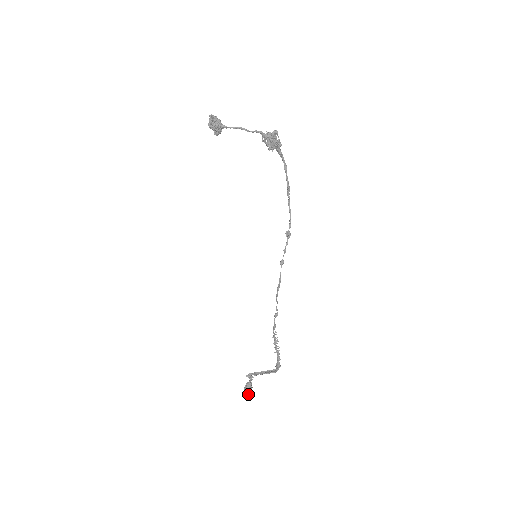
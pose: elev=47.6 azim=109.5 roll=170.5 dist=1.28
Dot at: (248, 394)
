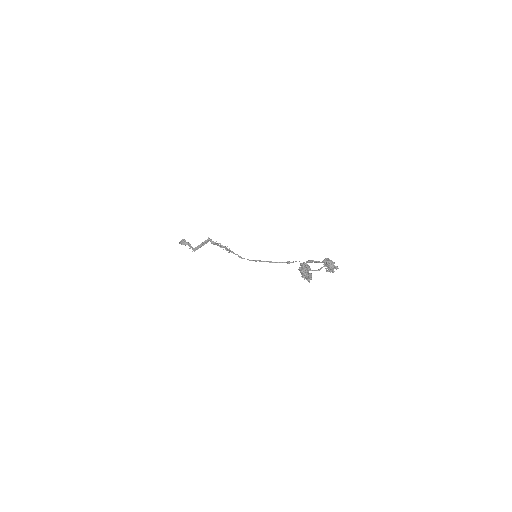
Dot at: occluded
